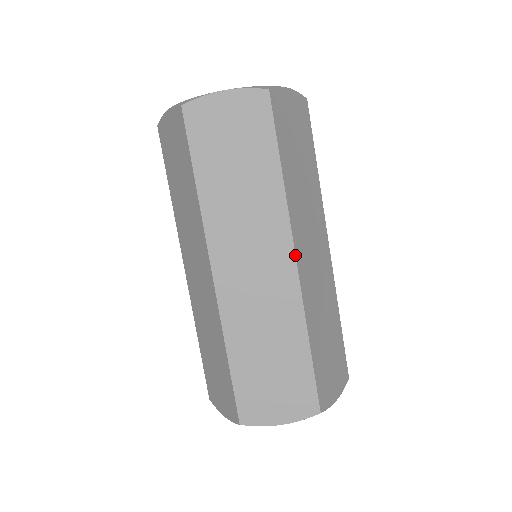
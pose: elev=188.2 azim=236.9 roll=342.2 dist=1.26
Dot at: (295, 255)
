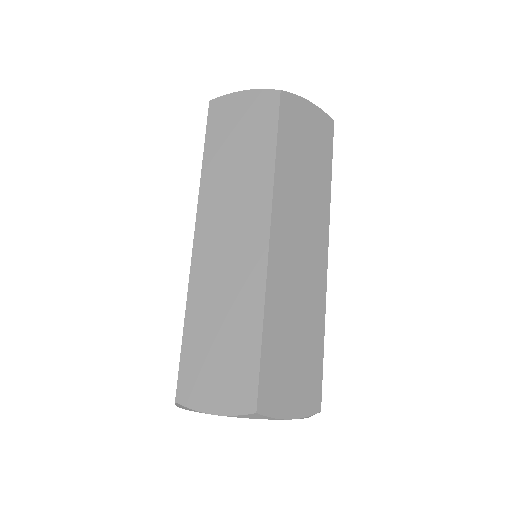
Dot at: occluded
